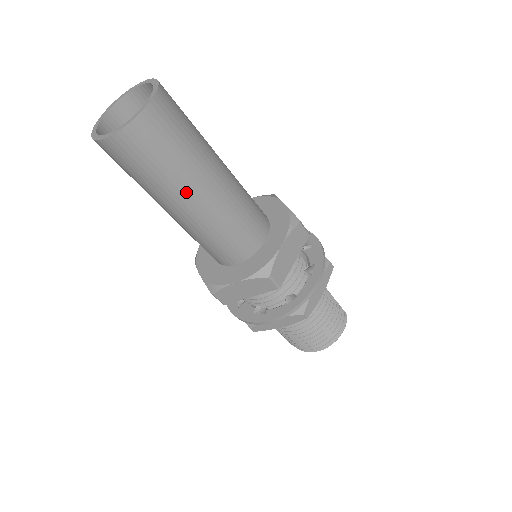
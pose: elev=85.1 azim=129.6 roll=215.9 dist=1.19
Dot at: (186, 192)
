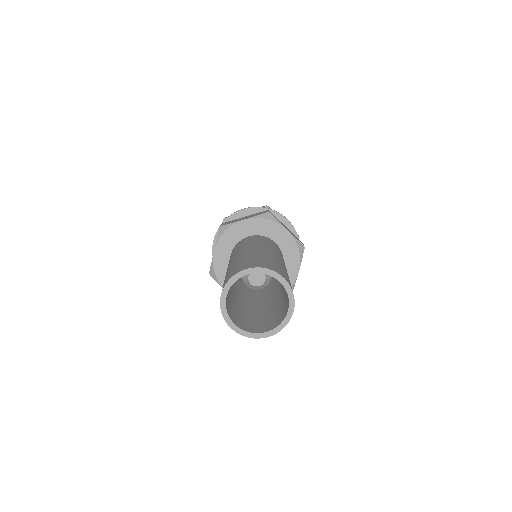
Dot at: occluded
